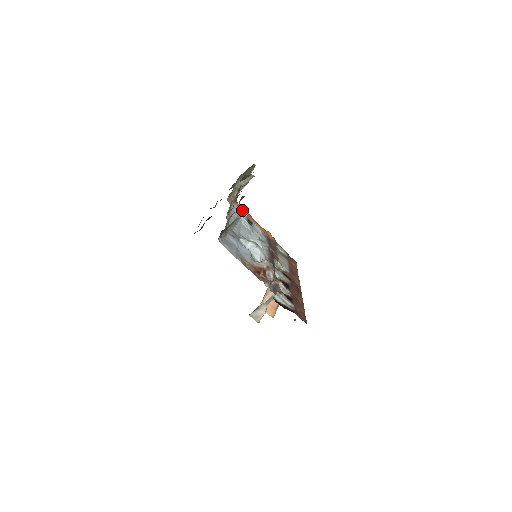
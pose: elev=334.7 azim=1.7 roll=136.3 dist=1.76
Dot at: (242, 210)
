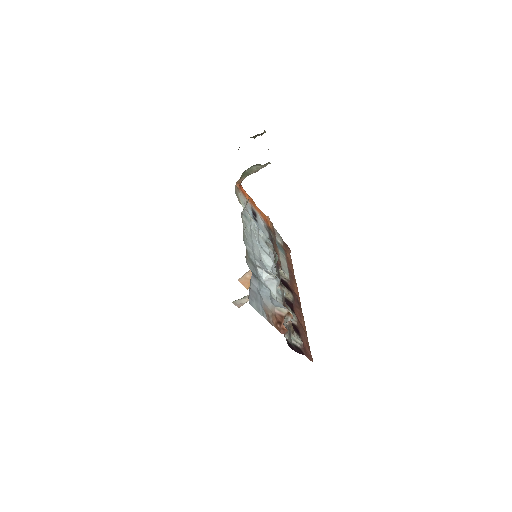
Dot at: (277, 260)
